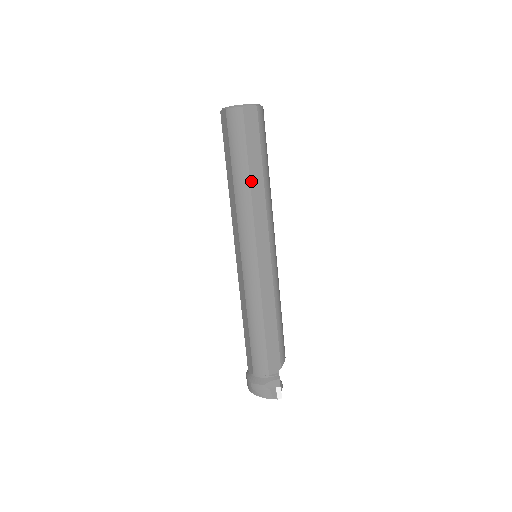
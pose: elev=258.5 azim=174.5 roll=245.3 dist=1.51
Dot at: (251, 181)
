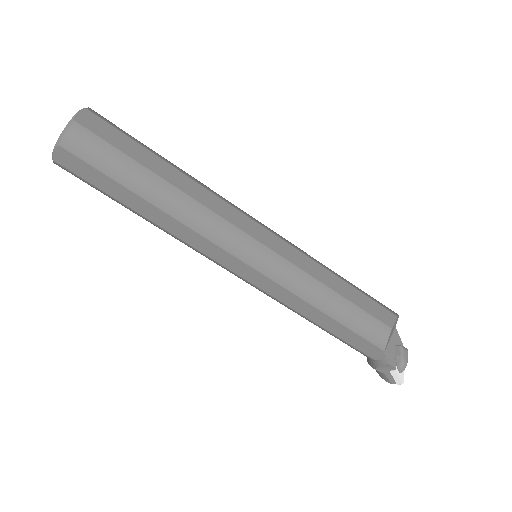
Dot at: (150, 219)
